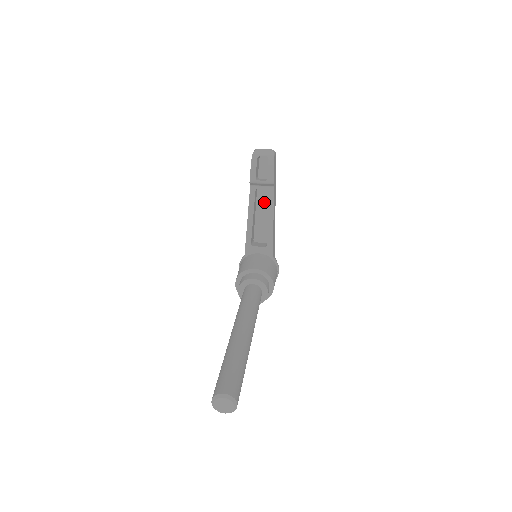
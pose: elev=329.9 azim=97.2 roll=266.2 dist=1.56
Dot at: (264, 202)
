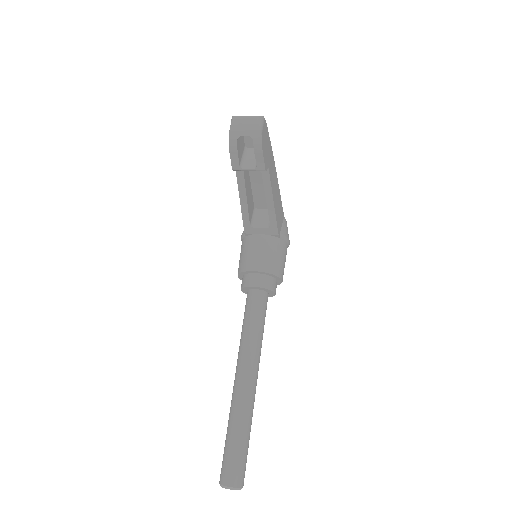
Dot at: (259, 172)
